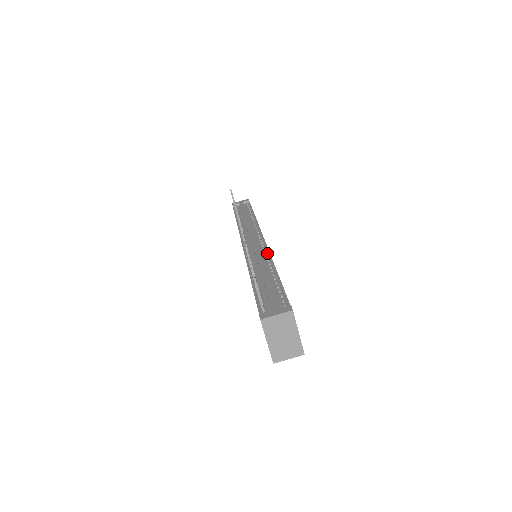
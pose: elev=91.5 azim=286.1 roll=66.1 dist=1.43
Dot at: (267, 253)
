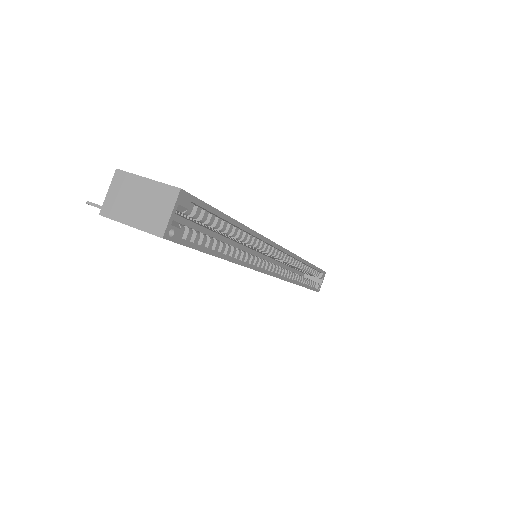
Dot at: occluded
